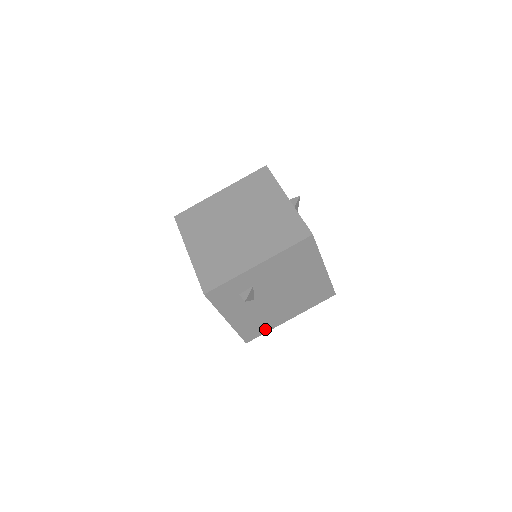
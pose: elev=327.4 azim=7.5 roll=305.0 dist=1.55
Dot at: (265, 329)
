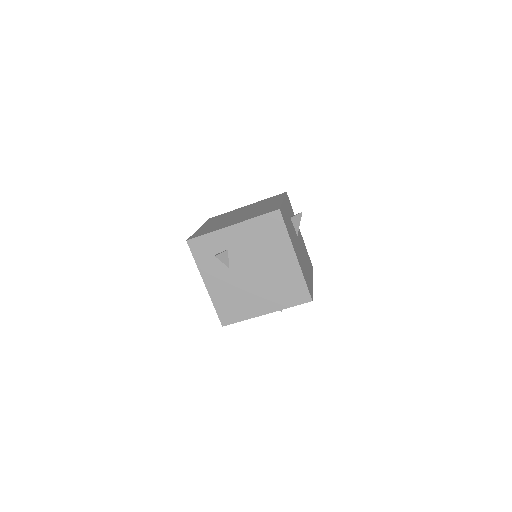
Dot at: (241, 316)
